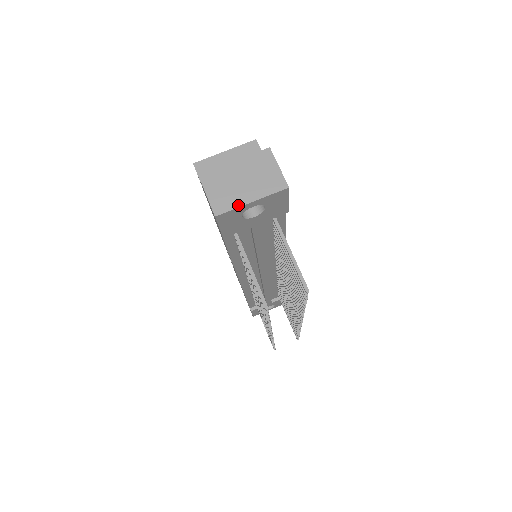
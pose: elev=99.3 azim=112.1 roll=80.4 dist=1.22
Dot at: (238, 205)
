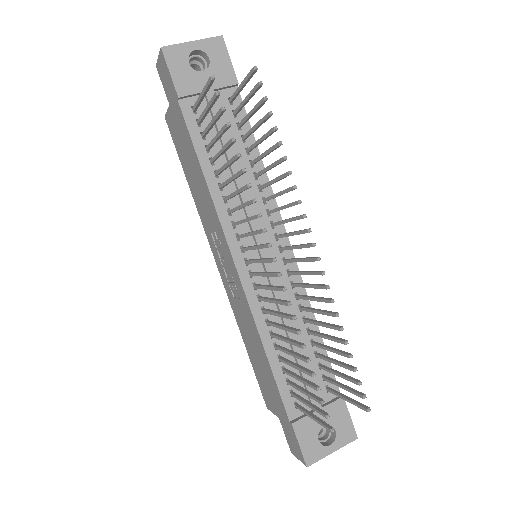
Dot at: (181, 44)
